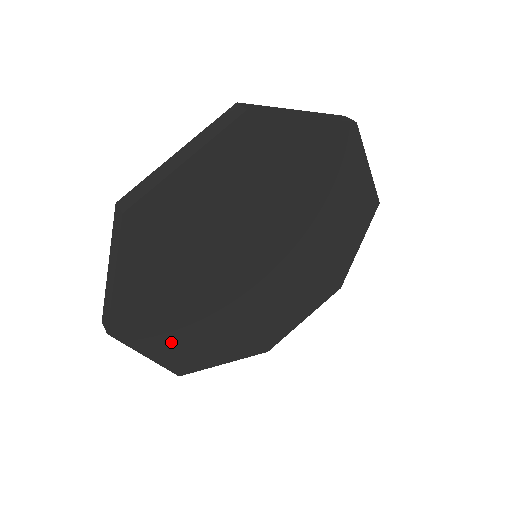
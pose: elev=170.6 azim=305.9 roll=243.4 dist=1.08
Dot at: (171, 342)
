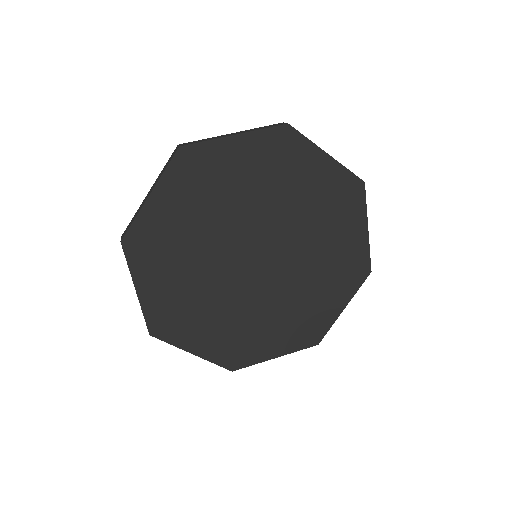
Dot at: (208, 339)
